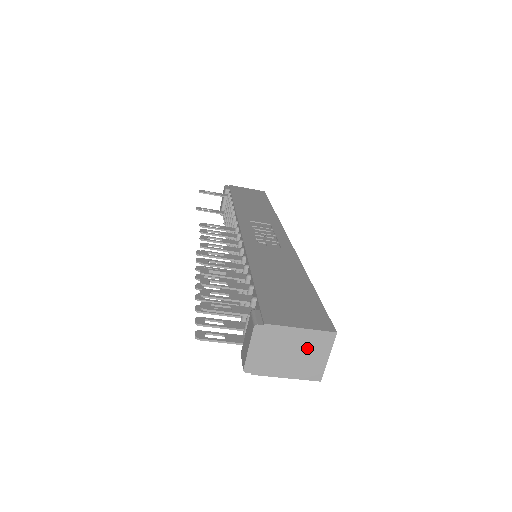
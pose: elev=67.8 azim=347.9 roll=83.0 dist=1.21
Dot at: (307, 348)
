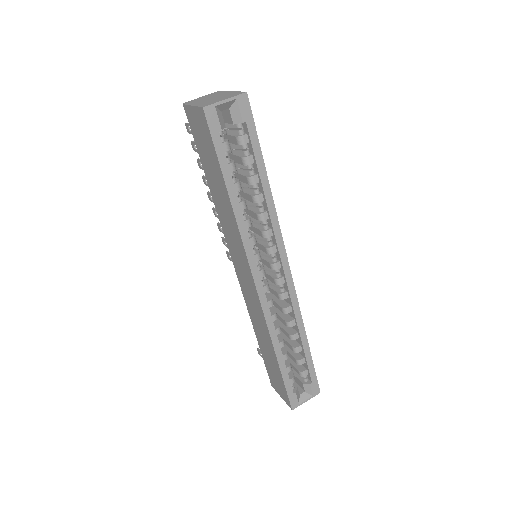
Dot at: (223, 97)
